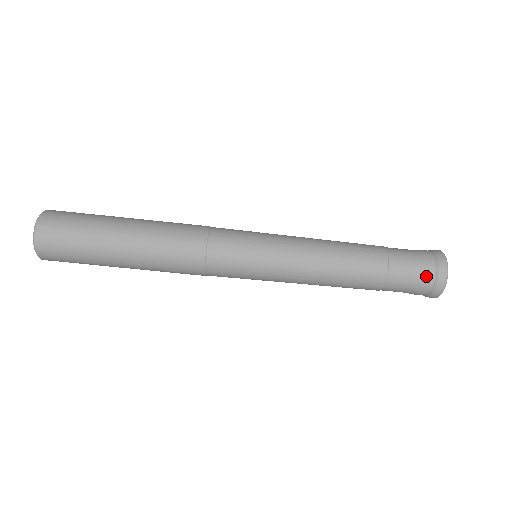
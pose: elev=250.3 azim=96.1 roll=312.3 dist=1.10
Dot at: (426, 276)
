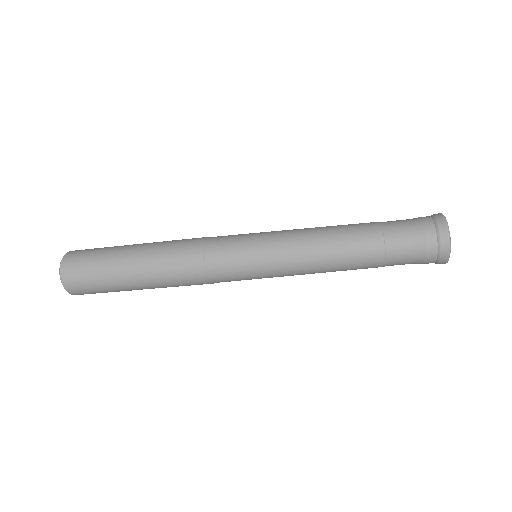
Dot at: occluded
